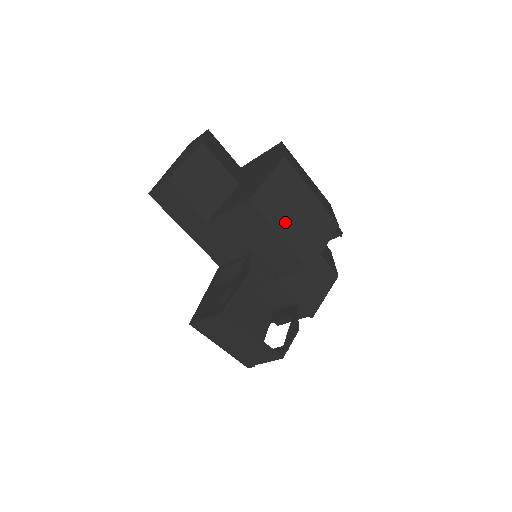
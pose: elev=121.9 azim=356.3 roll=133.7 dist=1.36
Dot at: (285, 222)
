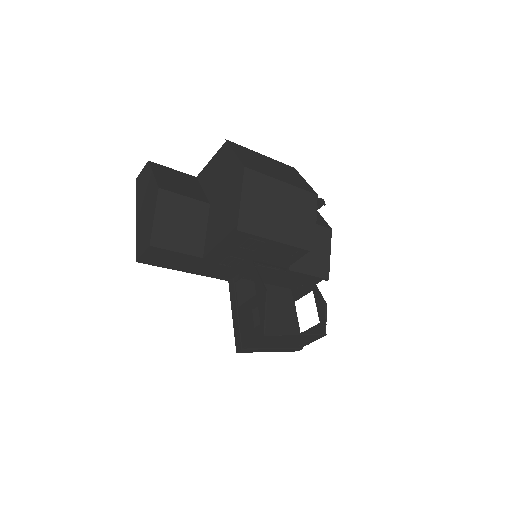
Dot at: (275, 227)
